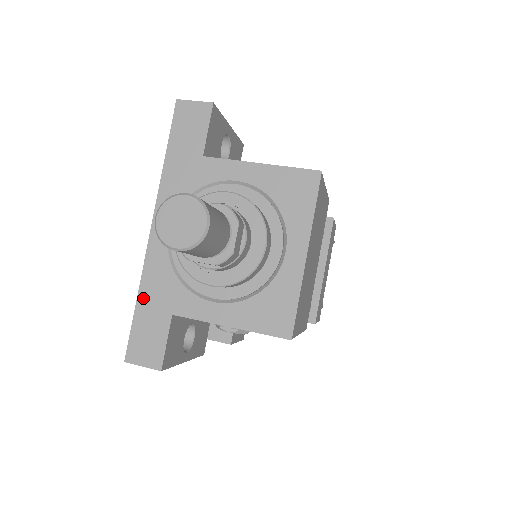
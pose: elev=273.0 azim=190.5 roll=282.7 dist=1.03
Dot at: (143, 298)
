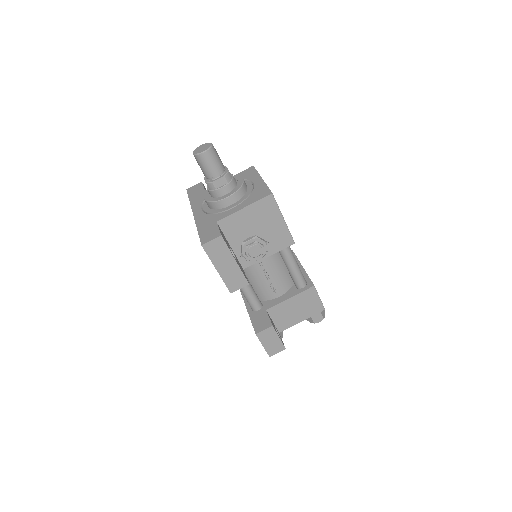
Dot at: (200, 227)
